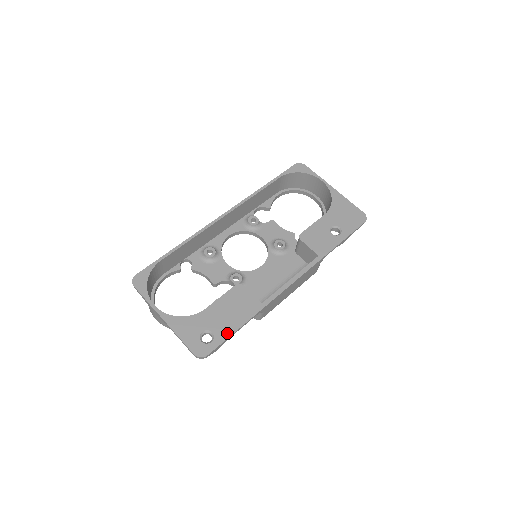
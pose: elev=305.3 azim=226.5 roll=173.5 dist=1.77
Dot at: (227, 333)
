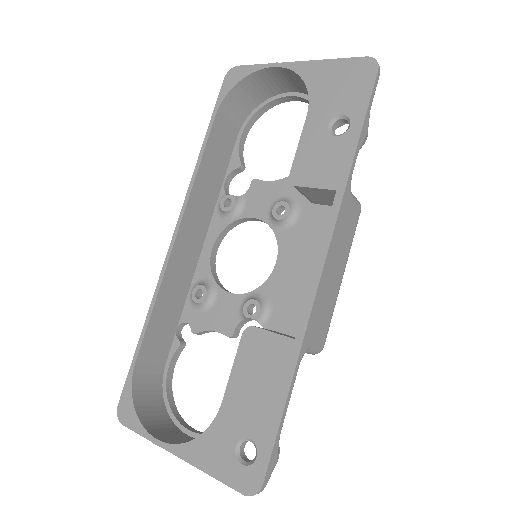
Dot at: (271, 427)
